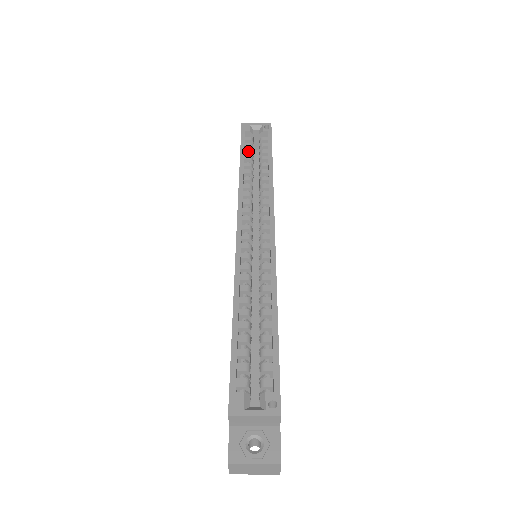
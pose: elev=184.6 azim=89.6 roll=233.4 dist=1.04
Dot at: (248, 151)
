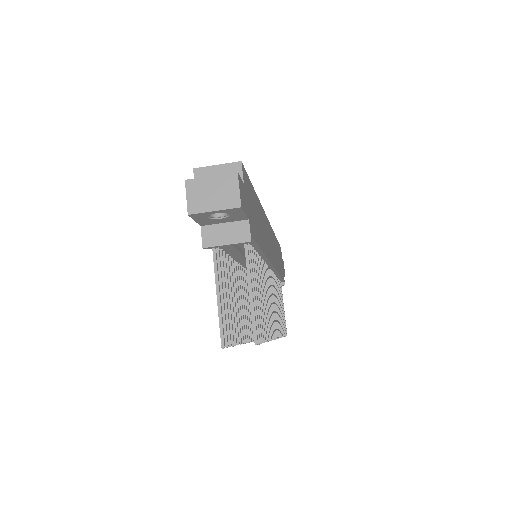
Dot at: occluded
